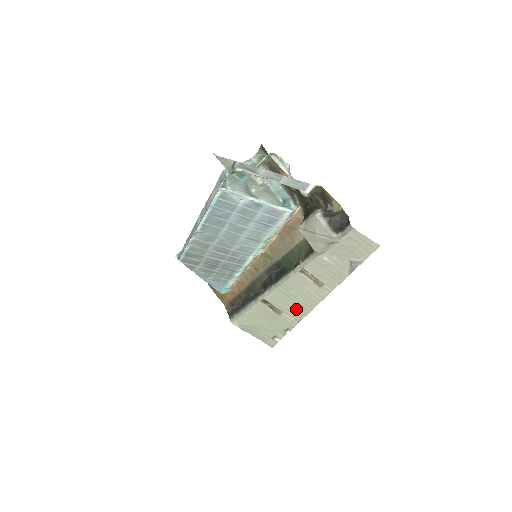
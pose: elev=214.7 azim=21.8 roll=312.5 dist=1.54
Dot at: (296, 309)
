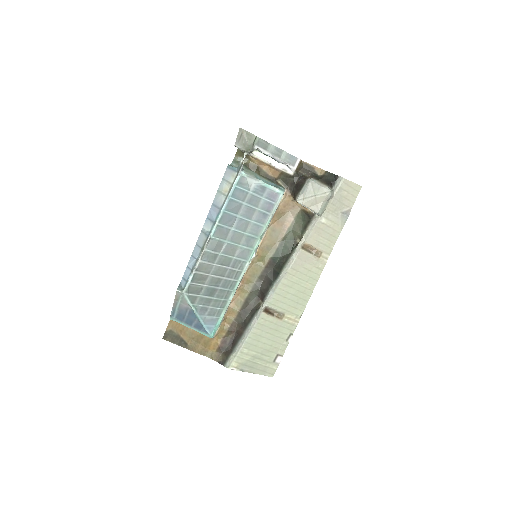
Dot at: (298, 300)
